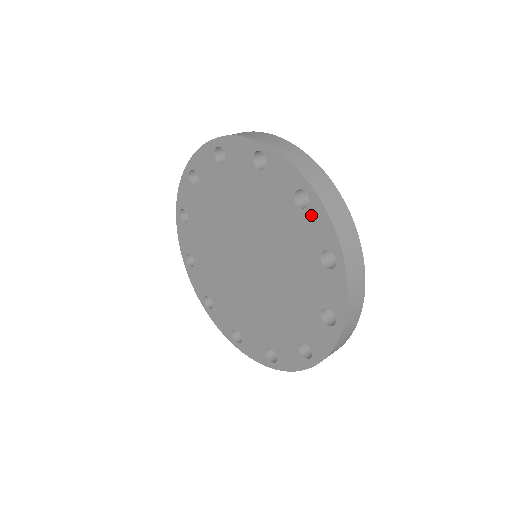
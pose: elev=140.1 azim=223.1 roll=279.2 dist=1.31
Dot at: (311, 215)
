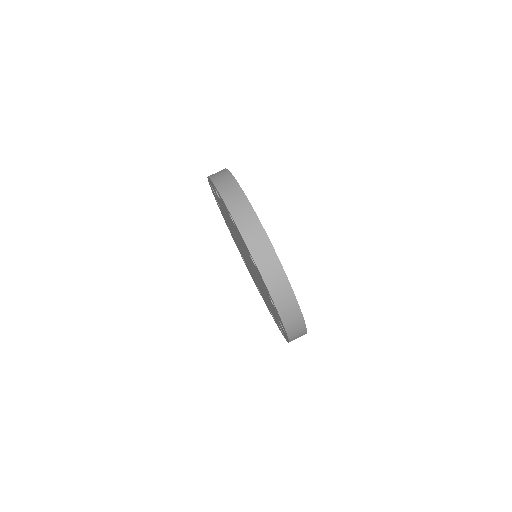
Dot at: (276, 311)
